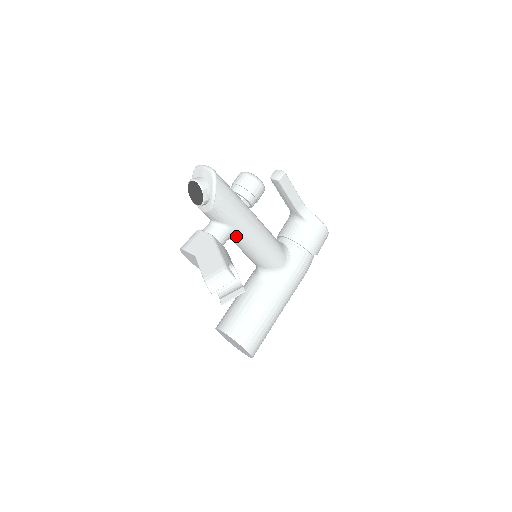
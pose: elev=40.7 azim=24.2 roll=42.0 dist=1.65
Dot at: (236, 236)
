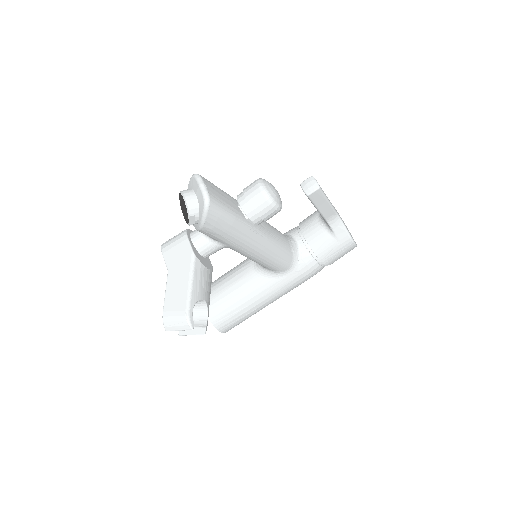
Dot at: (230, 248)
